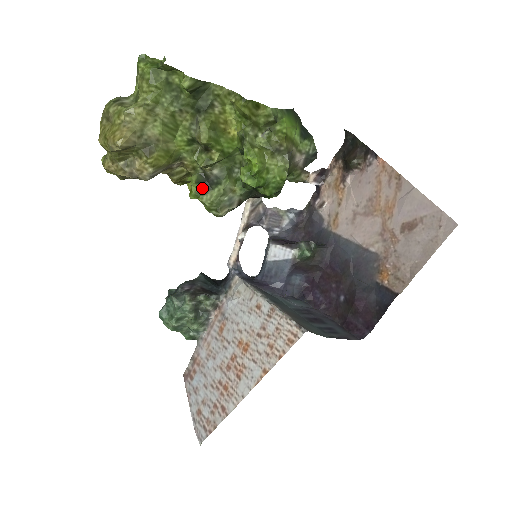
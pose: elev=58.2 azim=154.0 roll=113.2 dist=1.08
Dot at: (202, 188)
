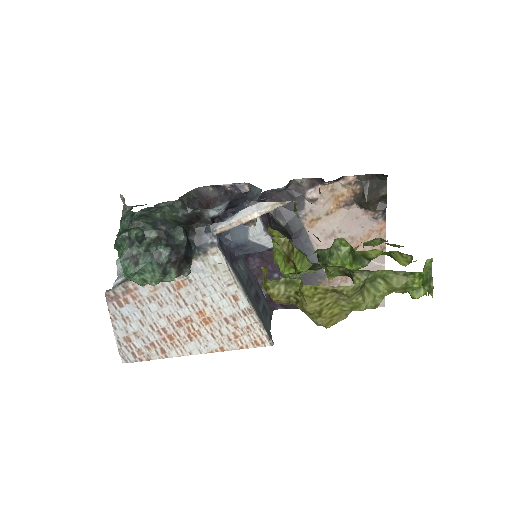
Dot at: (302, 271)
